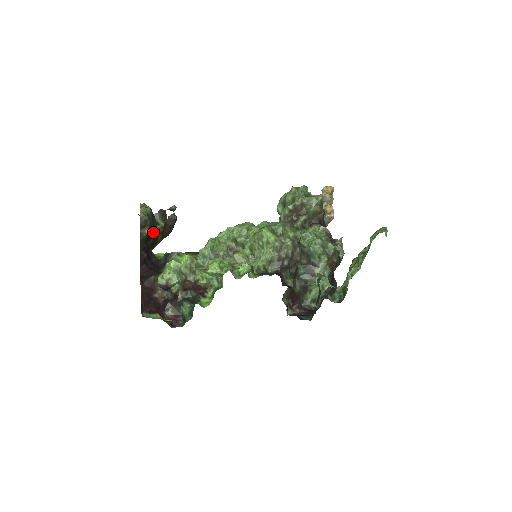
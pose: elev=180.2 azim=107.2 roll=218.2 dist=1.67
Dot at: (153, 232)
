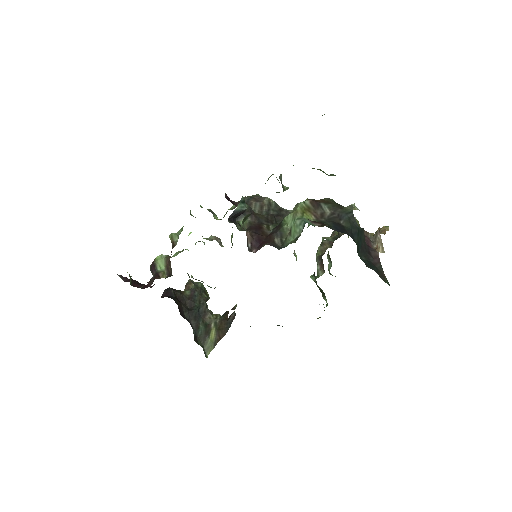
Dot at: (199, 302)
